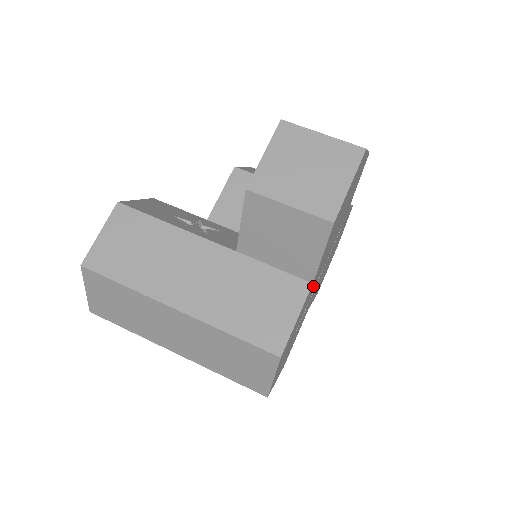
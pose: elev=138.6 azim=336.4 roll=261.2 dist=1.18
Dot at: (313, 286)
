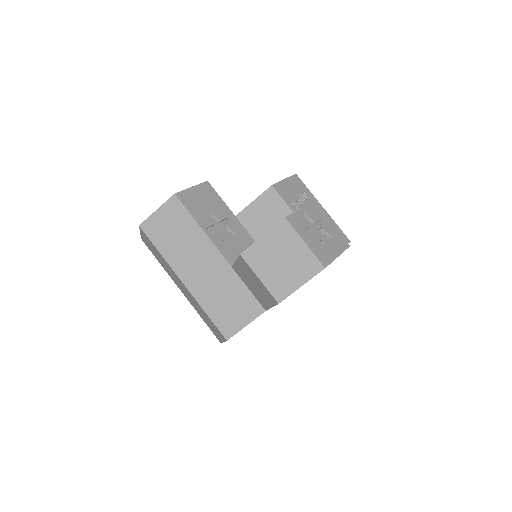
Dot at: occluded
